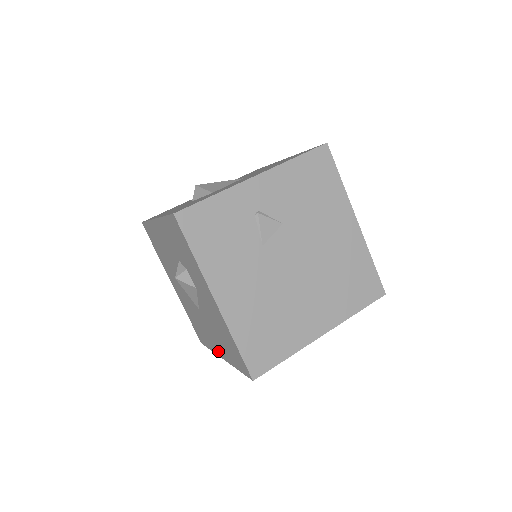
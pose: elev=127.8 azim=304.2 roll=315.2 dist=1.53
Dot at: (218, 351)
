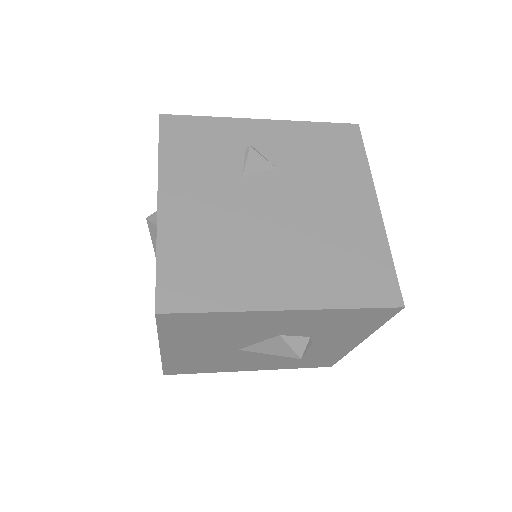
Dot at: occluded
